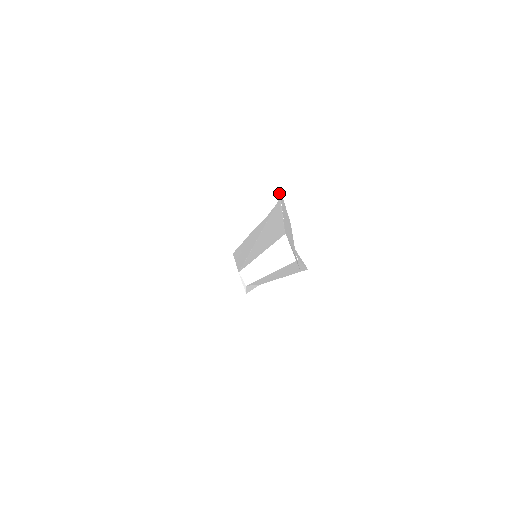
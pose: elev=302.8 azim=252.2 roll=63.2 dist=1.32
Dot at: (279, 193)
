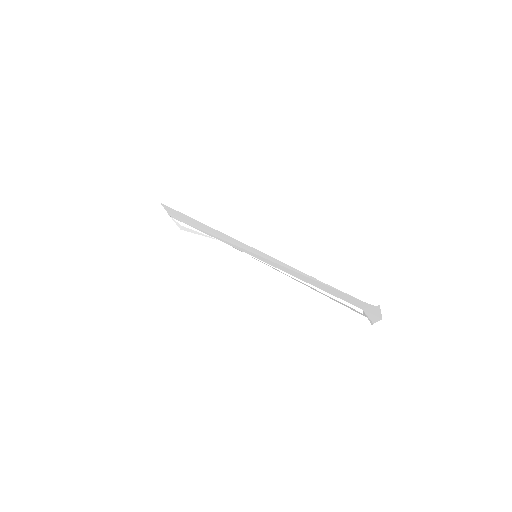
Dot at: (376, 306)
